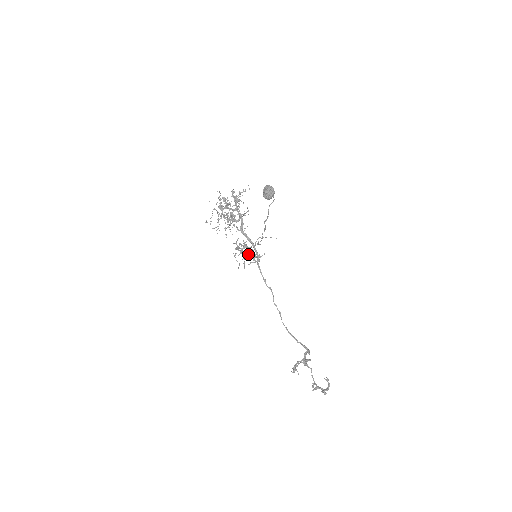
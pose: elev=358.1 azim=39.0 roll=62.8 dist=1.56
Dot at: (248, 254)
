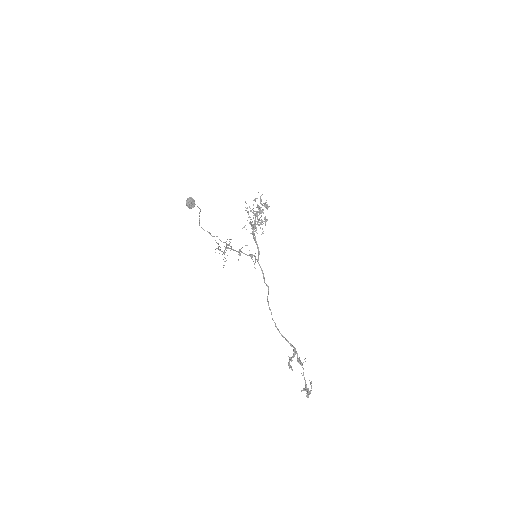
Dot at: (246, 254)
